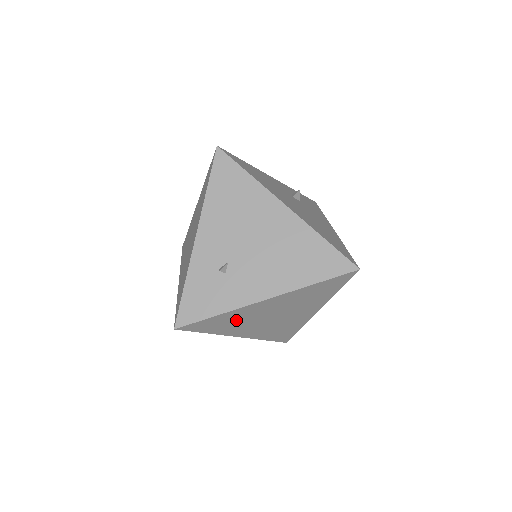
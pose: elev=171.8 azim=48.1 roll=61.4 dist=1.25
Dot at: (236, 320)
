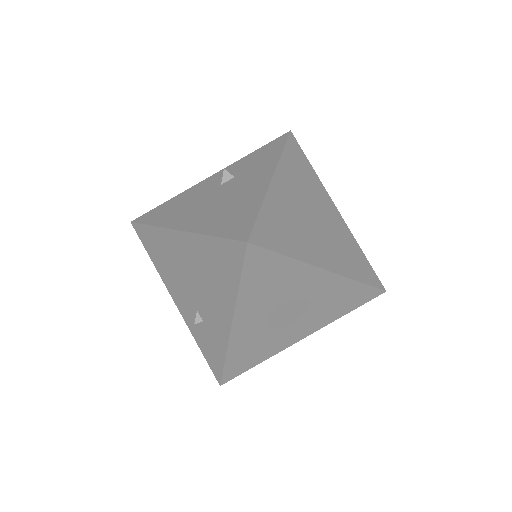
Dot at: (256, 344)
